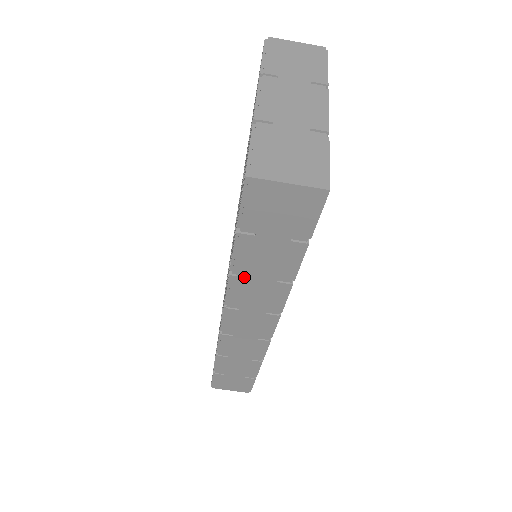
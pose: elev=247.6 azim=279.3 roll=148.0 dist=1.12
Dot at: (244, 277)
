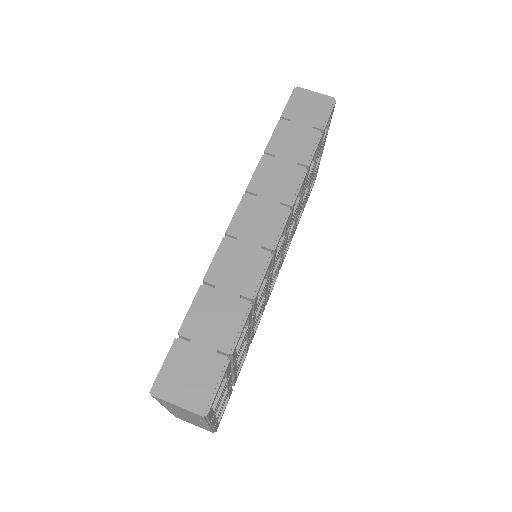
Dot at: (273, 157)
